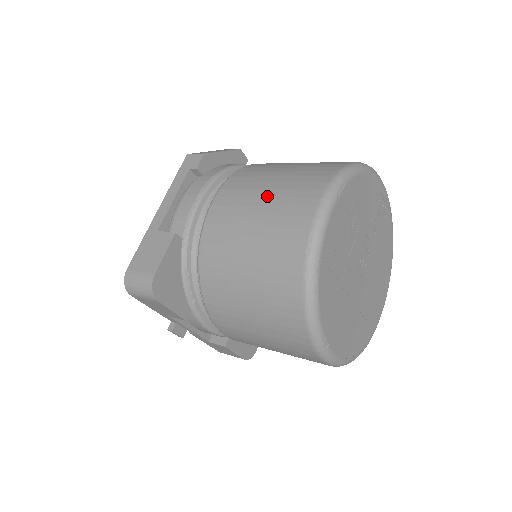
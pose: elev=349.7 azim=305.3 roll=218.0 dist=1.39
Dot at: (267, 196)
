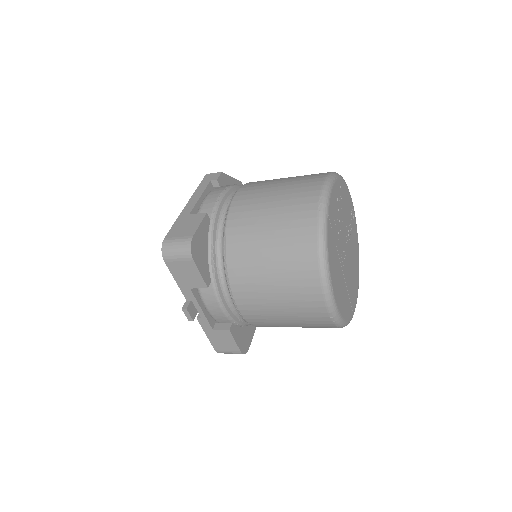
Dot at: (281, 185)
